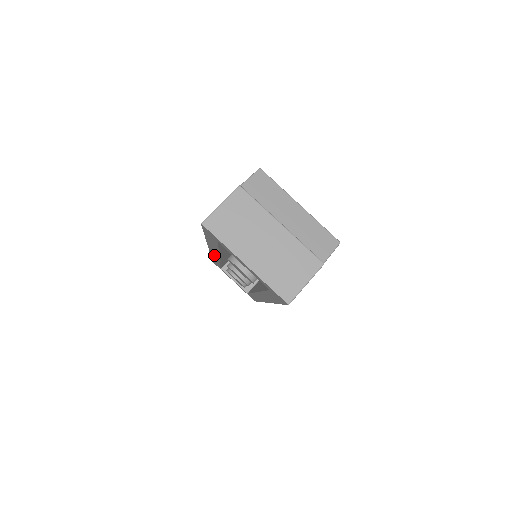
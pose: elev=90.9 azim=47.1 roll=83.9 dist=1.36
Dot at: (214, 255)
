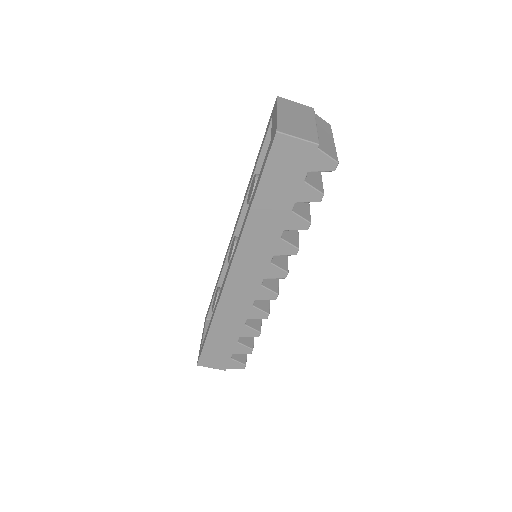
Dot at: (231, 239)
